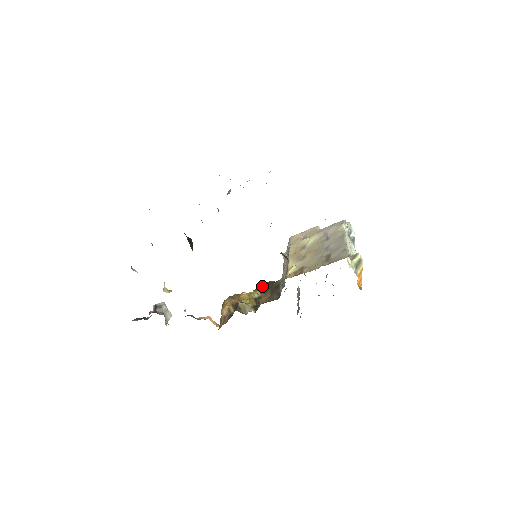
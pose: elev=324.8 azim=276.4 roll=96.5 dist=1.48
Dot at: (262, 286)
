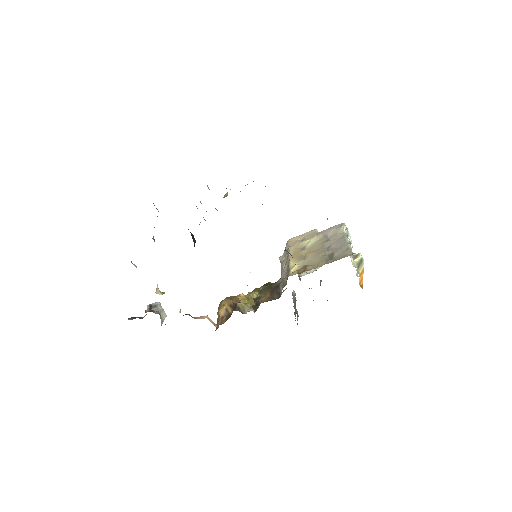
Dot at: (260, 287)
